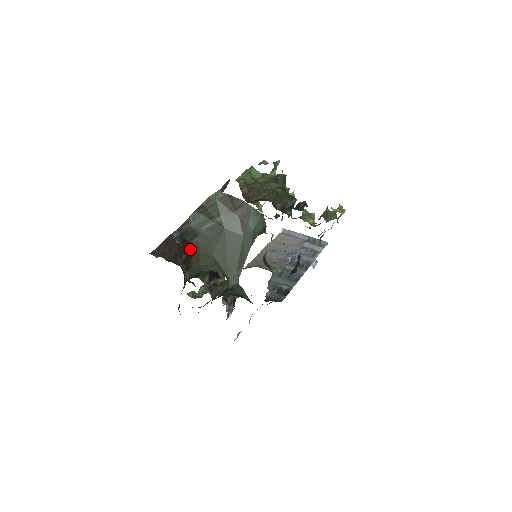
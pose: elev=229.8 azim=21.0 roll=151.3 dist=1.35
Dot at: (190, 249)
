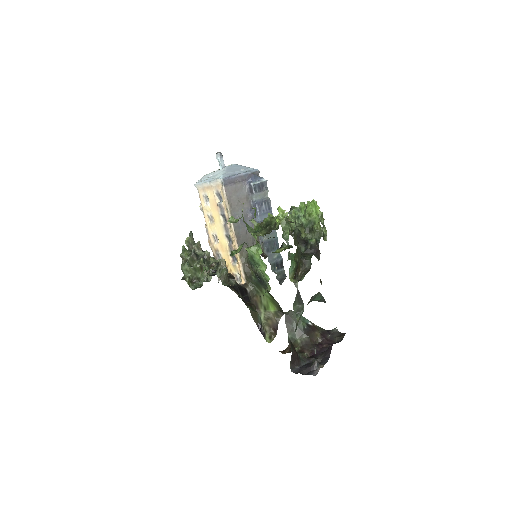
Dot at: occluded
